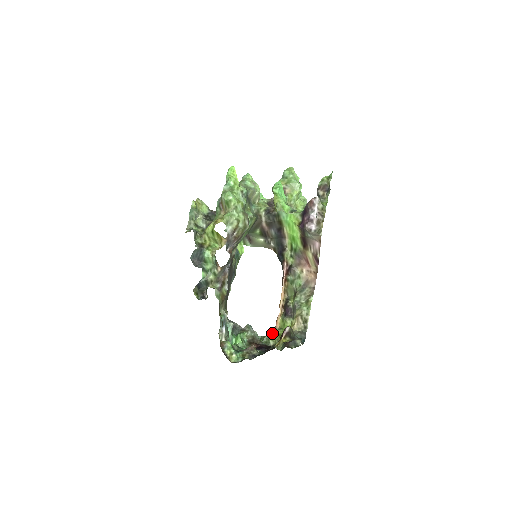
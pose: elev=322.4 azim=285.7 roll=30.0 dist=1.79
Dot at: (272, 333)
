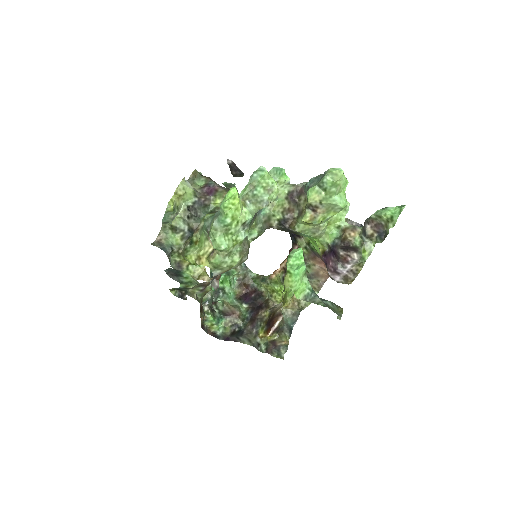
Dot at: (265, 284)
